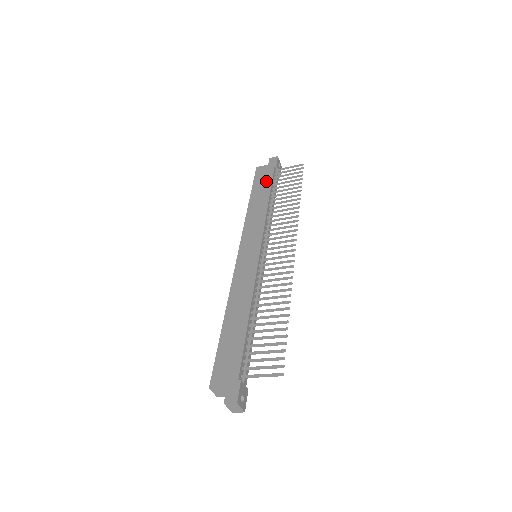
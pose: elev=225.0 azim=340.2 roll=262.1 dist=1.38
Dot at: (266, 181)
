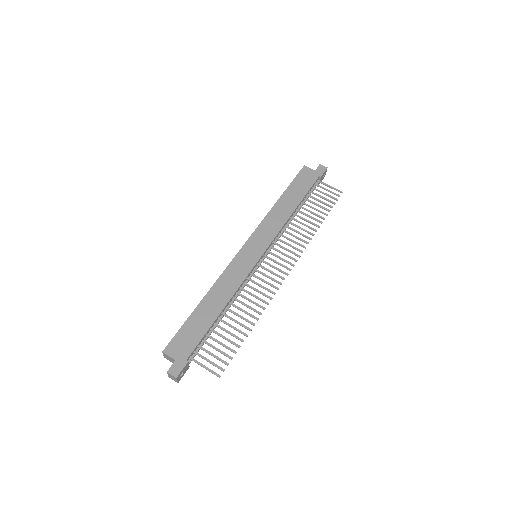
Dot at: (304, 187)
